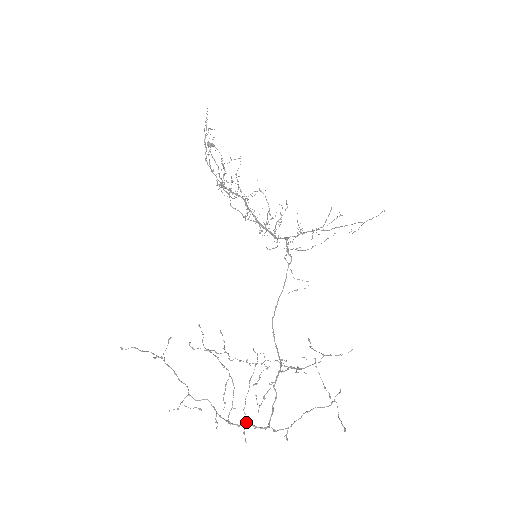
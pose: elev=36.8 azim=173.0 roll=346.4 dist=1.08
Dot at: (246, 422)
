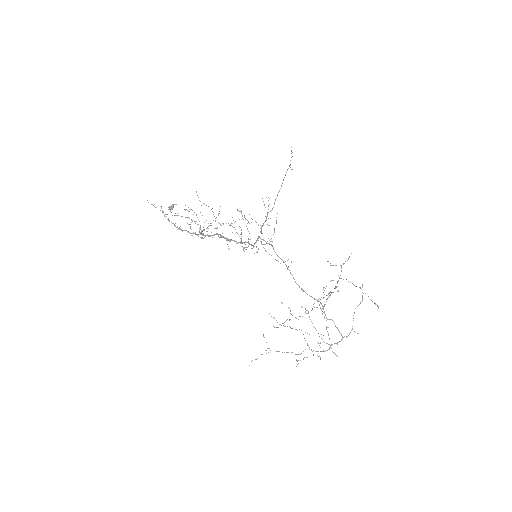
Dot at: (330, 347)
